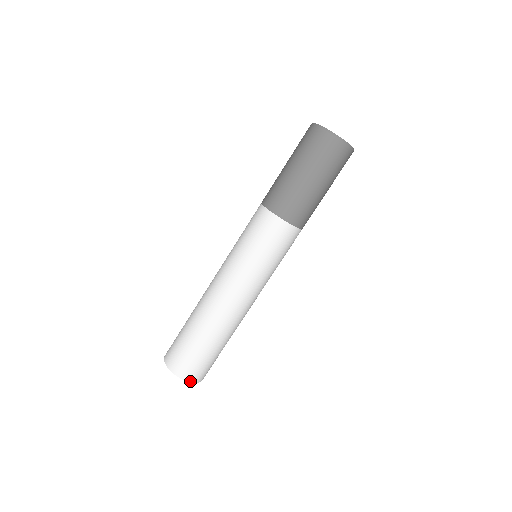
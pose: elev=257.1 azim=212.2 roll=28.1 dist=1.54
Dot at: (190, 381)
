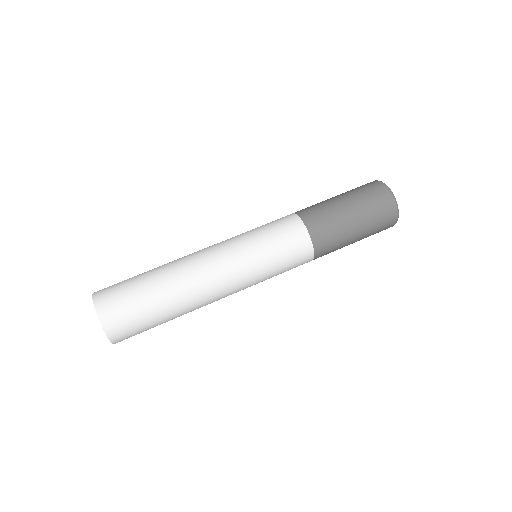
Dot at: (101, 320)
